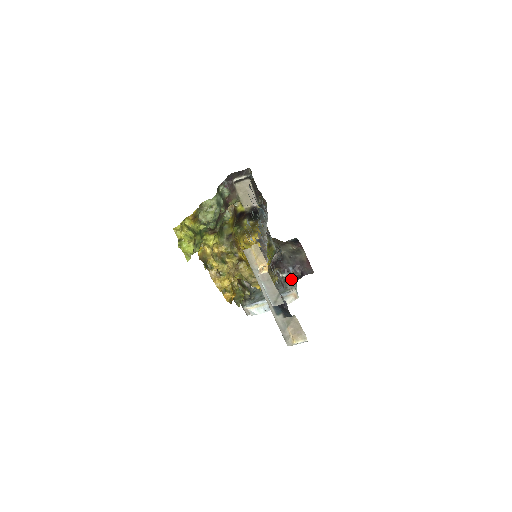
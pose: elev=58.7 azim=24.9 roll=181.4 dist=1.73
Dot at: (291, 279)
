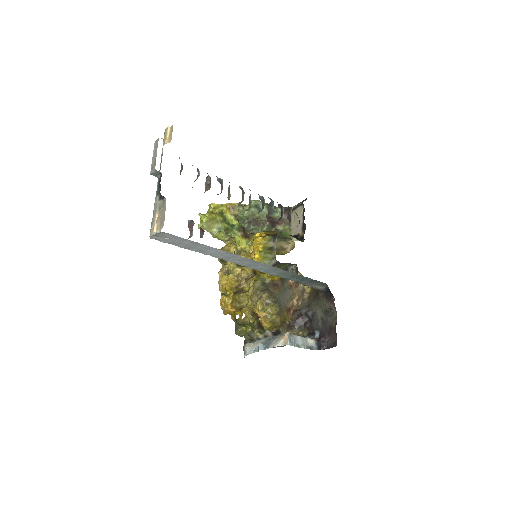
Dot at: (305, 338)
